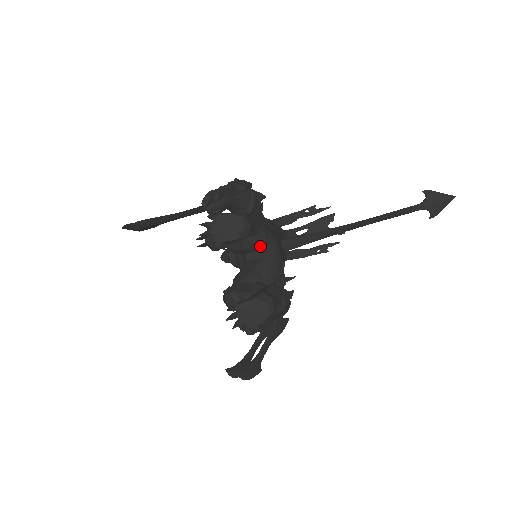
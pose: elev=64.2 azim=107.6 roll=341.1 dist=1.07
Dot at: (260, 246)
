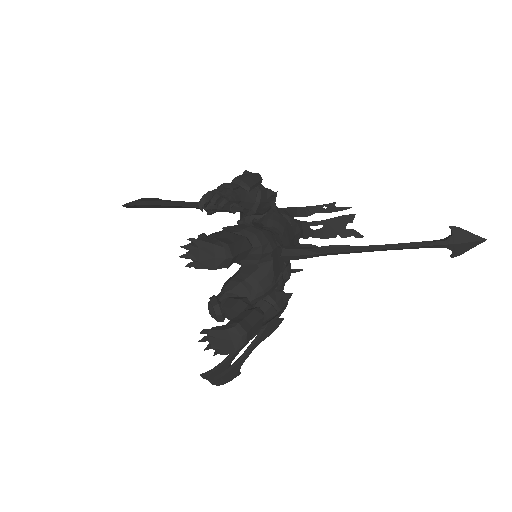
Dot at: (255, 257)
